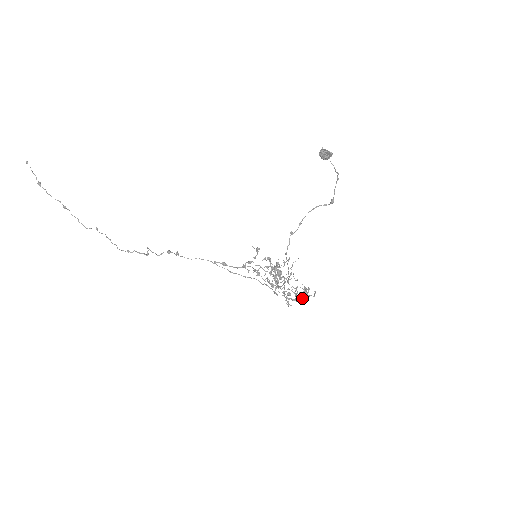
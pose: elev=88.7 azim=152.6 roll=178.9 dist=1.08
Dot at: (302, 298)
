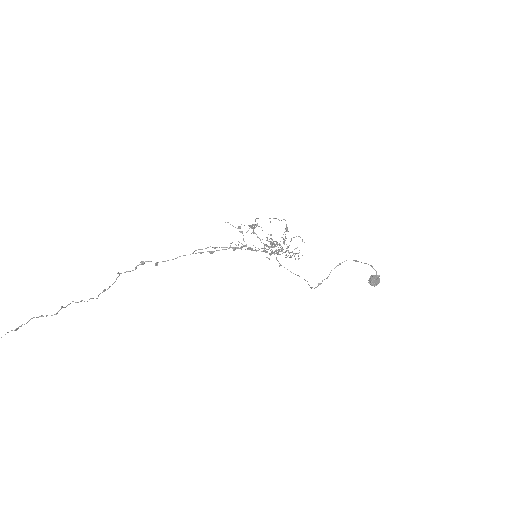
Dot at: occluded
